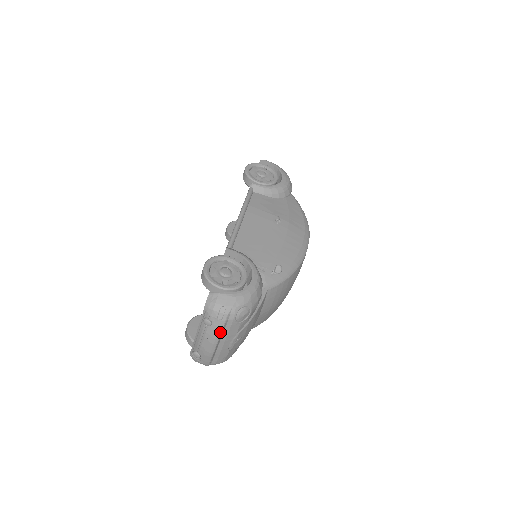
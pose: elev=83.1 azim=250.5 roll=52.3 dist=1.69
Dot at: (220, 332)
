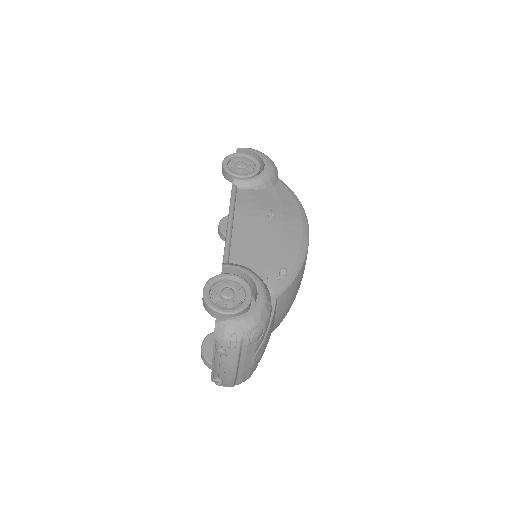
Dot at: (237, 359)
